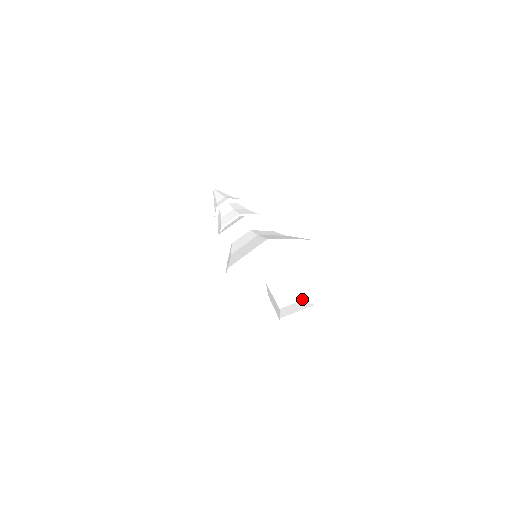
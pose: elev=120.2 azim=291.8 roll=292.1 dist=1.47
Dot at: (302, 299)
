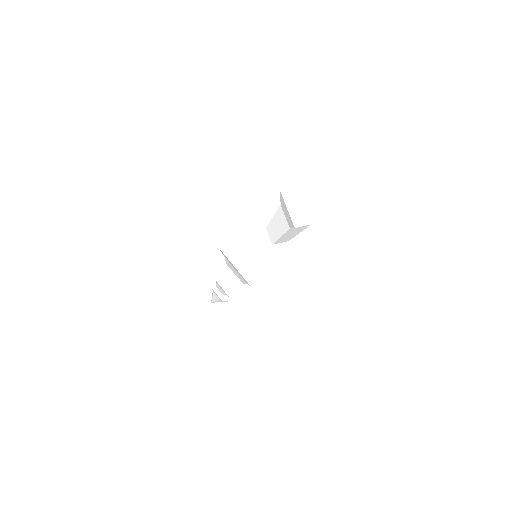
Dot at: occluded
